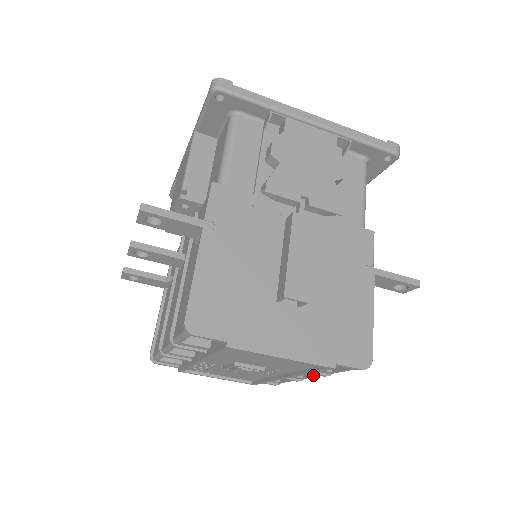
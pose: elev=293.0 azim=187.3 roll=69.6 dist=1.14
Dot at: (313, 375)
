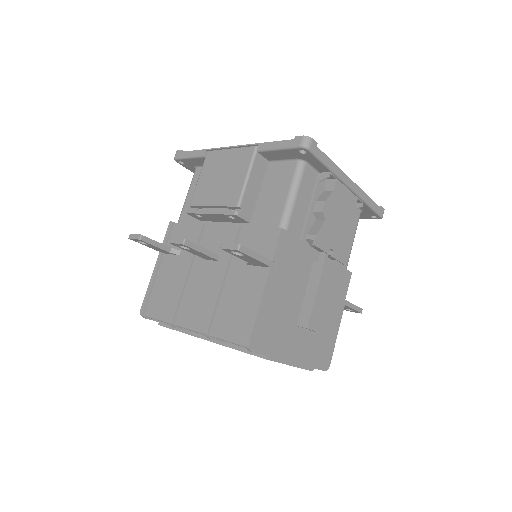
Dot at: occluded
